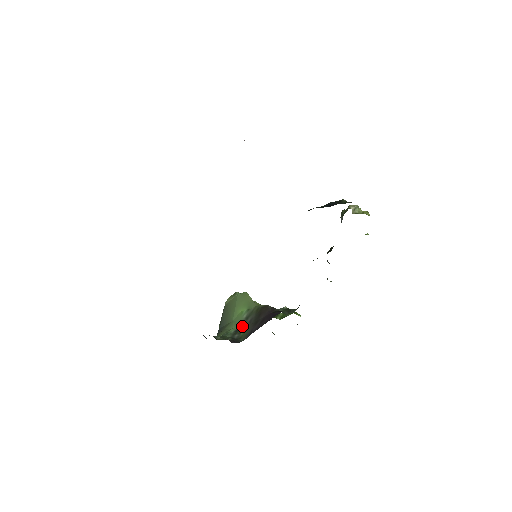
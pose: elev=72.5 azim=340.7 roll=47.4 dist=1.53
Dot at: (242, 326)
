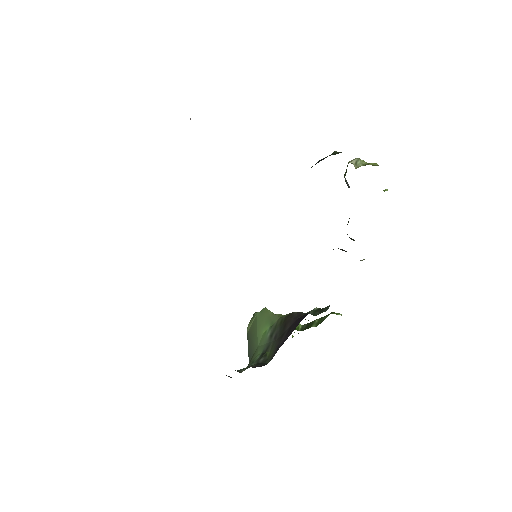
Dot at: (267, 347)
